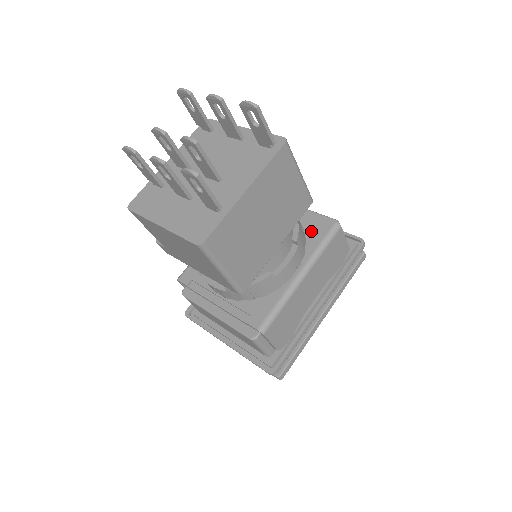
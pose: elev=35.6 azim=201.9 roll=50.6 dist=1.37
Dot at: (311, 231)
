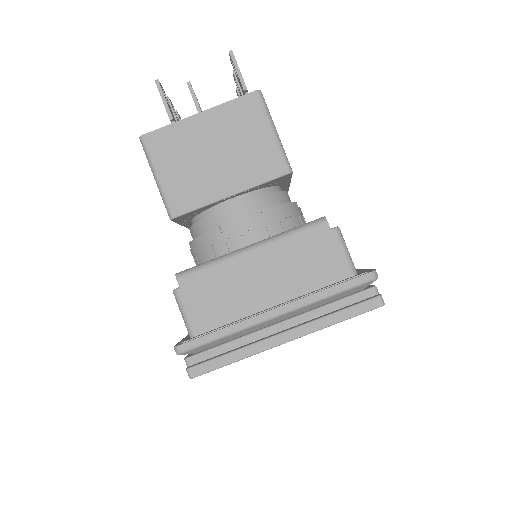
Dot at: occluded
